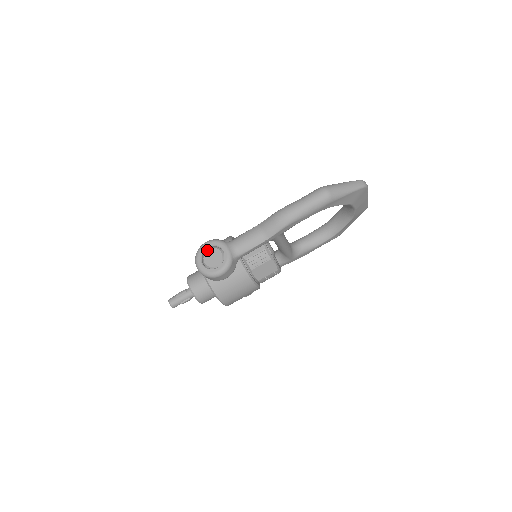
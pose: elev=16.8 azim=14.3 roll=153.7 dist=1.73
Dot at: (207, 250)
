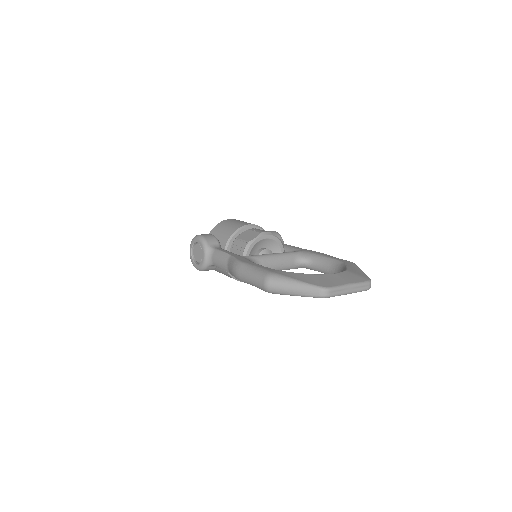
Dot at: (197, 244)
